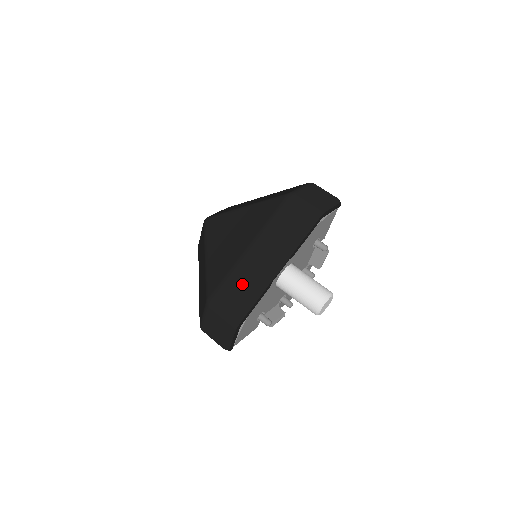
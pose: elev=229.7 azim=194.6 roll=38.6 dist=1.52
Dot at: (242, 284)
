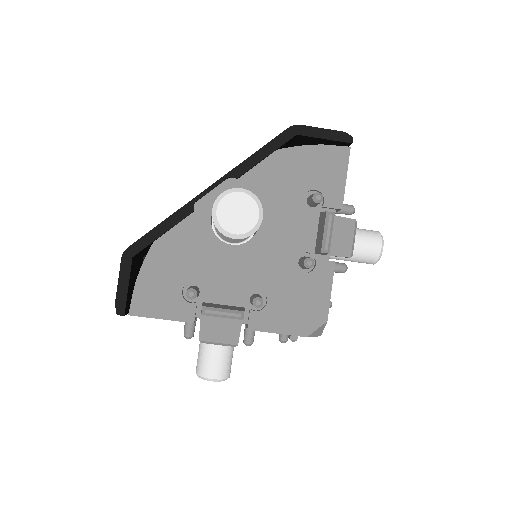
Dot at: occluded
